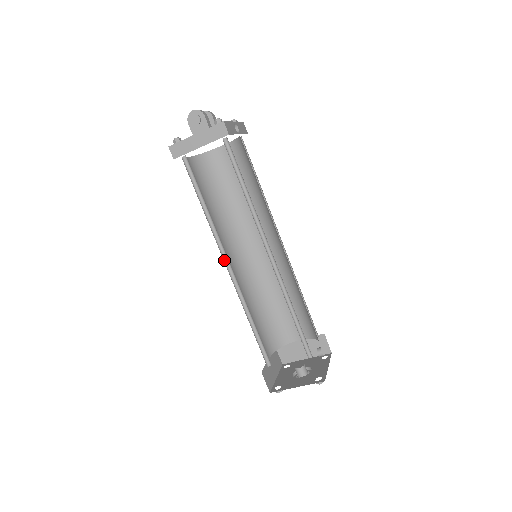
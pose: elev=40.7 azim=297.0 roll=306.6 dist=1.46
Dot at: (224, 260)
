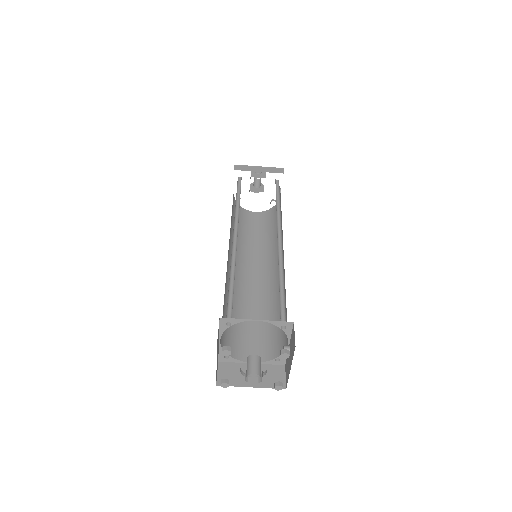
Dot at: (233, 232)
